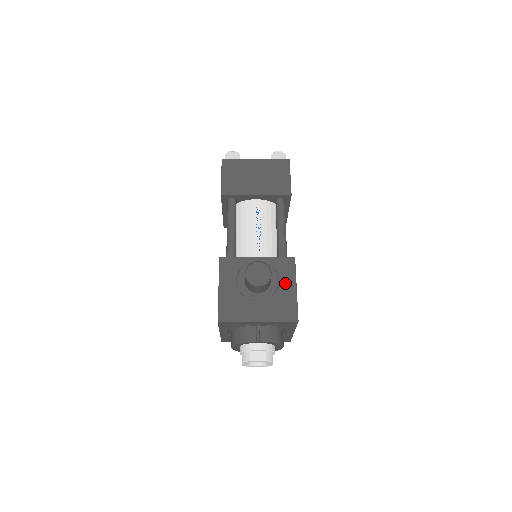
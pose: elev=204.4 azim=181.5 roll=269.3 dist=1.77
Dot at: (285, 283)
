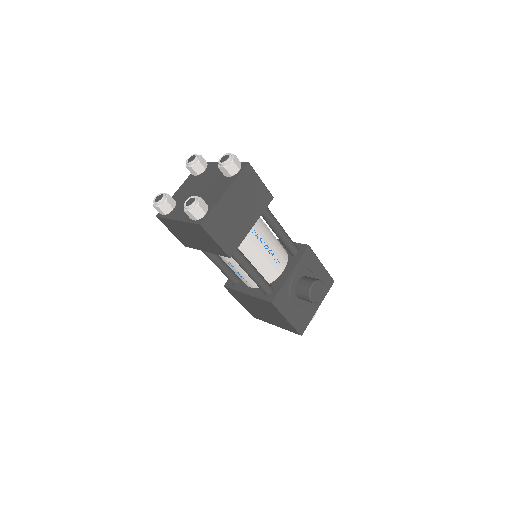
Dot at: (316, 269)
